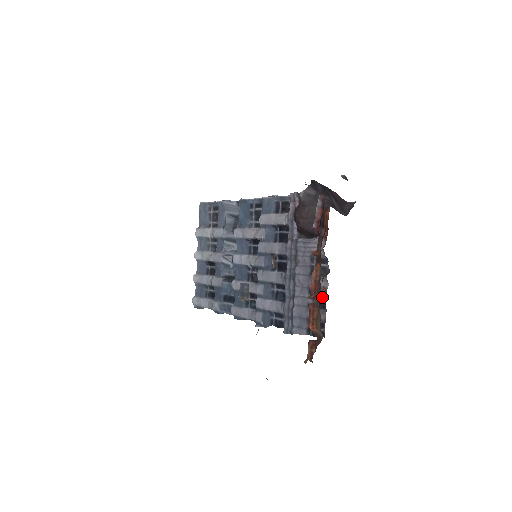
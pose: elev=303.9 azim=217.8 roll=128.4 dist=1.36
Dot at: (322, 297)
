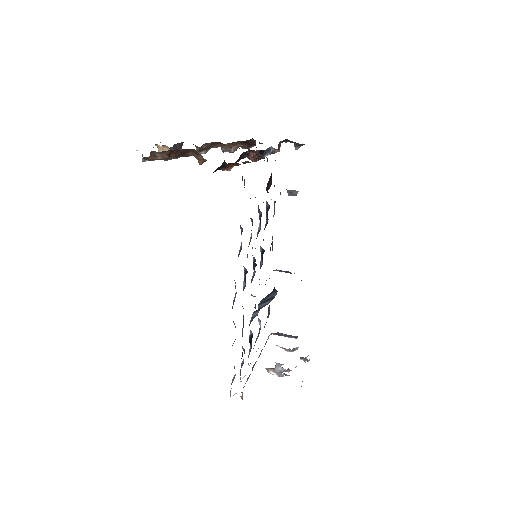
Dot at: occluded
